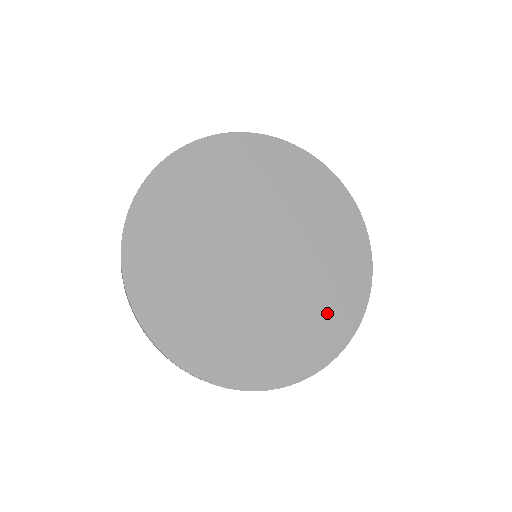
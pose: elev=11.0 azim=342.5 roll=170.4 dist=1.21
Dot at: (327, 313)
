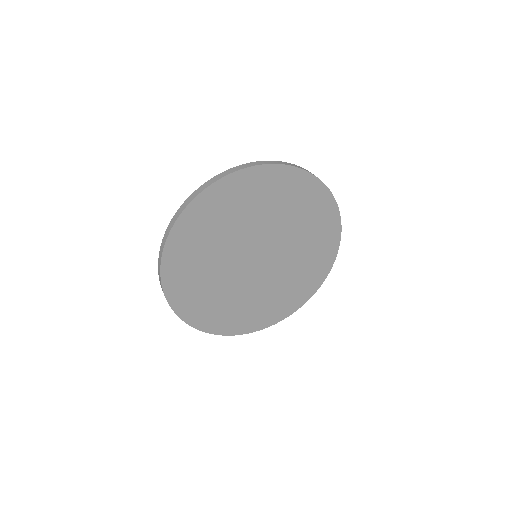
Dot at: (302, 281)
